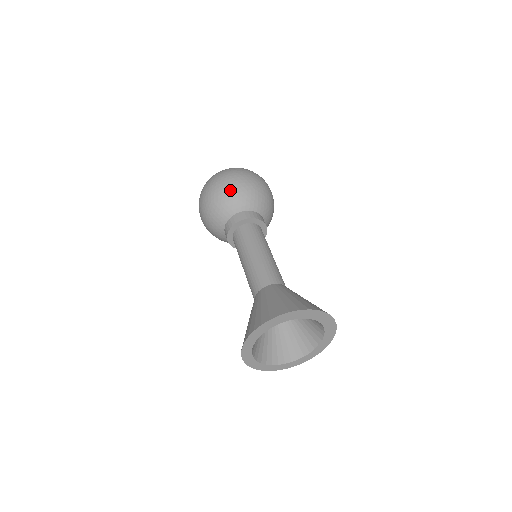
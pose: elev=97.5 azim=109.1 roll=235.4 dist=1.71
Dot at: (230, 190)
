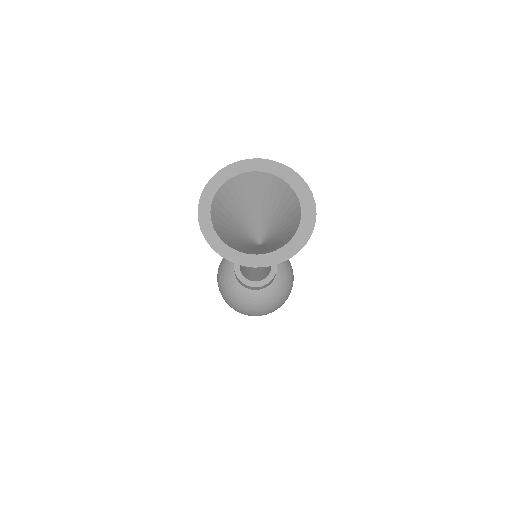
Dot at: occluded
